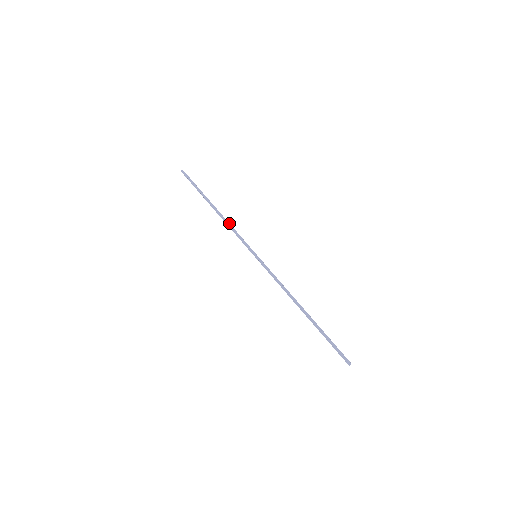
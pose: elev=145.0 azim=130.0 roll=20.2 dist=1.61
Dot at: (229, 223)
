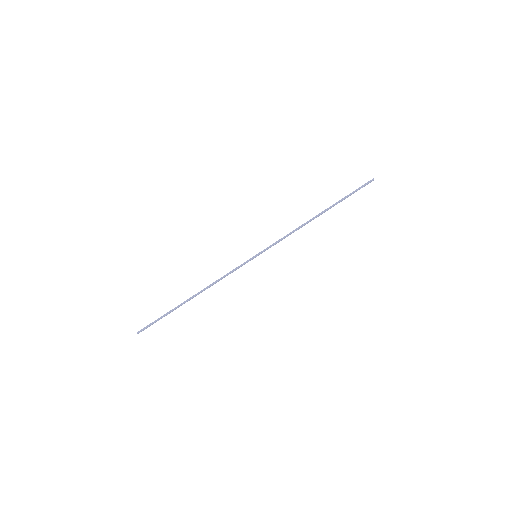
Dot at: (214, 282)
